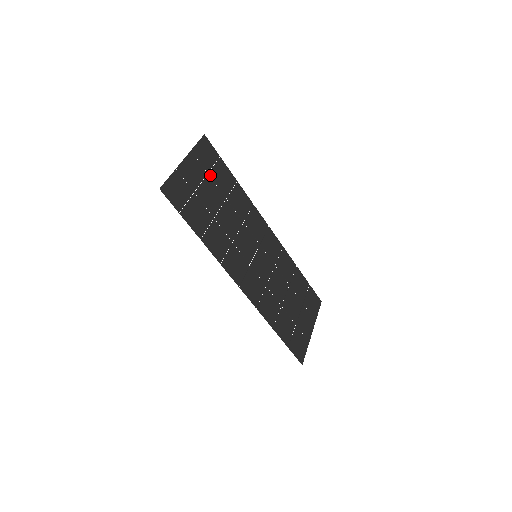
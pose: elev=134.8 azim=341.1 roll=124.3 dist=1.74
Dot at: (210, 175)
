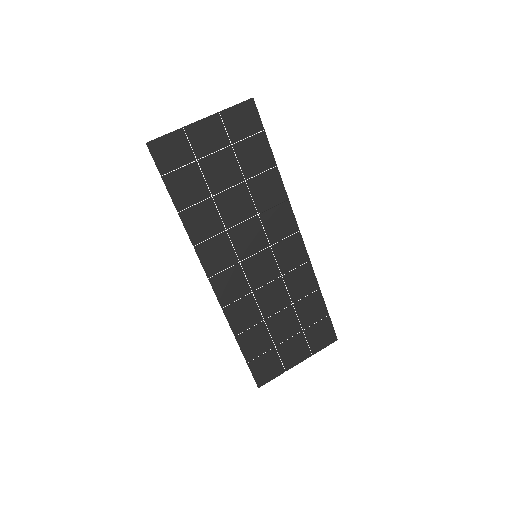
Dot at: (234, 147)
